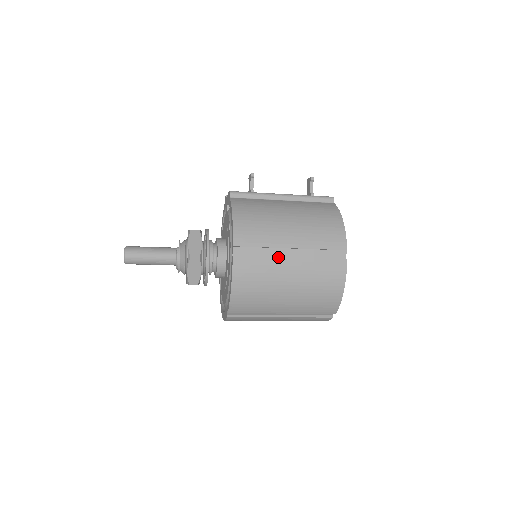
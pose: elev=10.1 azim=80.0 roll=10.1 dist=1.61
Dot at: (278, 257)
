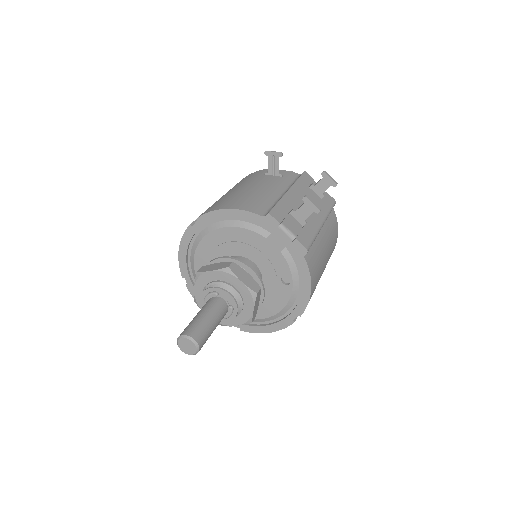
Dot at: occluded
